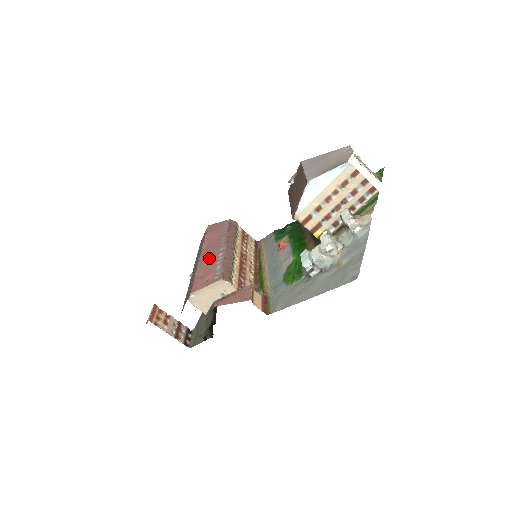
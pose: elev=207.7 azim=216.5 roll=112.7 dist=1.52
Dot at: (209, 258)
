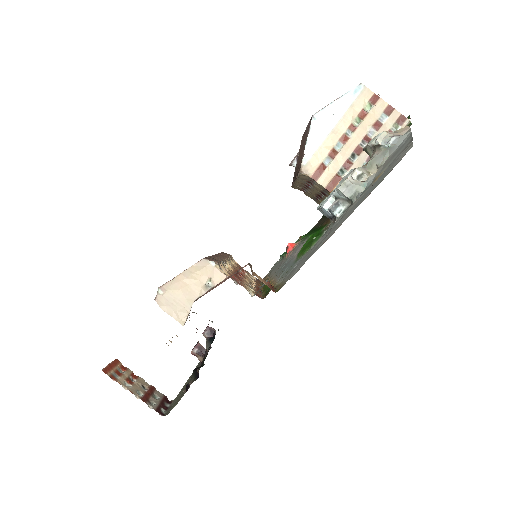
Dot at: occluded
